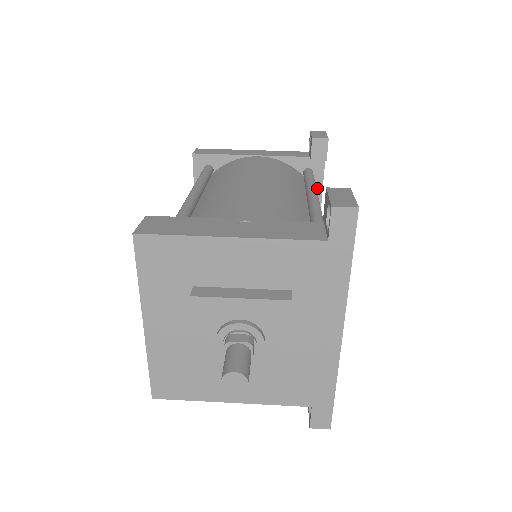
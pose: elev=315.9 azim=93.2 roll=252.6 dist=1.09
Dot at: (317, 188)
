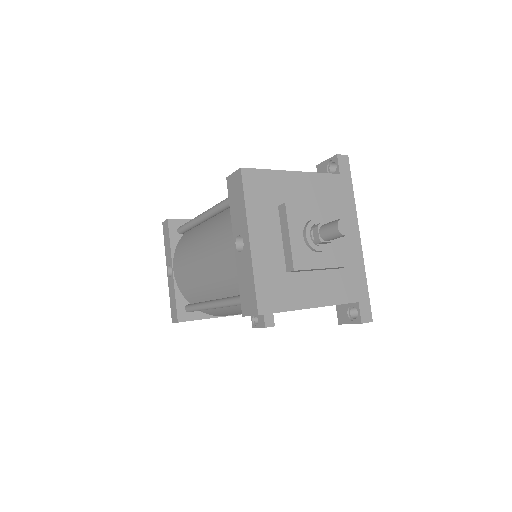
Dot at: occluded
